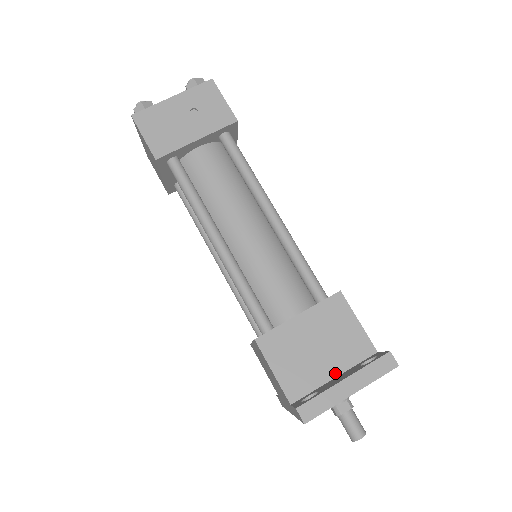
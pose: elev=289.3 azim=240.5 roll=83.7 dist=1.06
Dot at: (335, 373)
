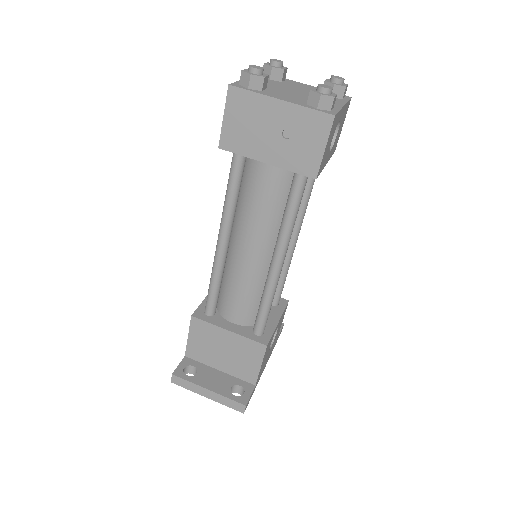
Dot at: (222, 369)
